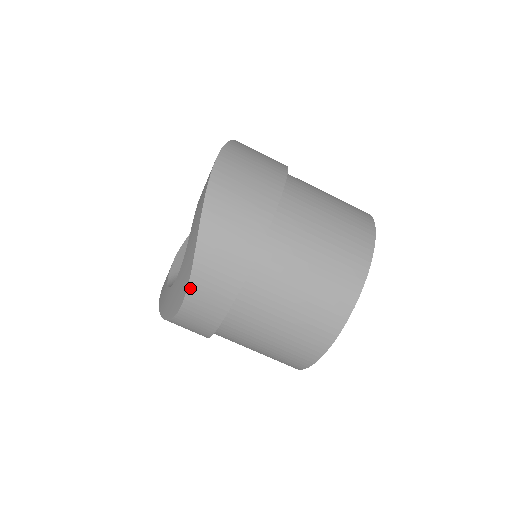
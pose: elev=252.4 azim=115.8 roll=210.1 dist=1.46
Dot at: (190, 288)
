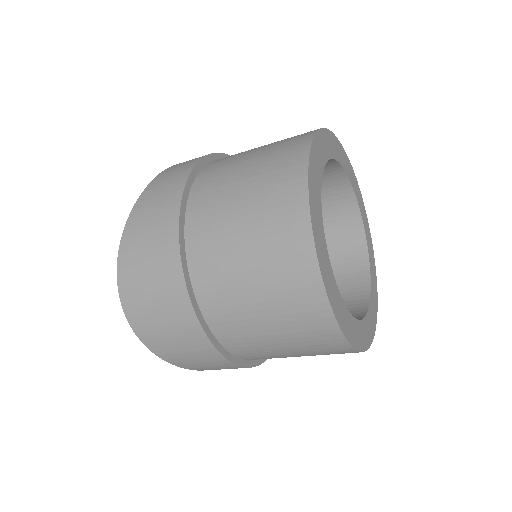
Dot at: occluded
